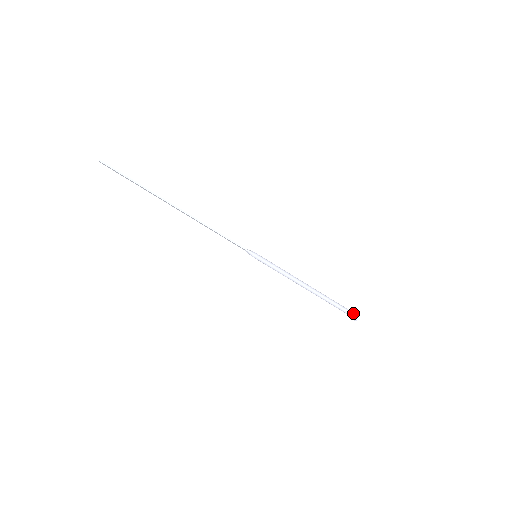
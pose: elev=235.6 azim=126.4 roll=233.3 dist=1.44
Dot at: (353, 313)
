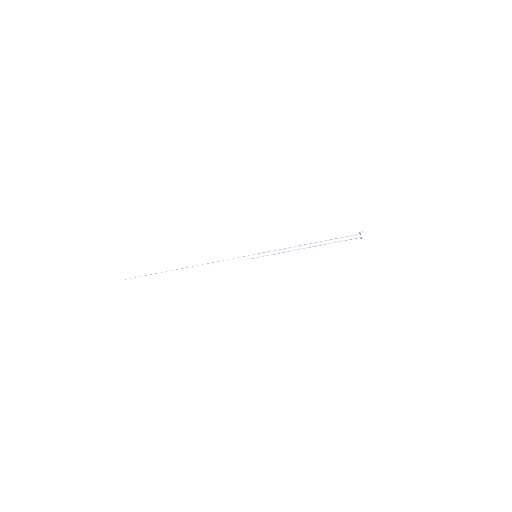
Dot at: (357, 235)
